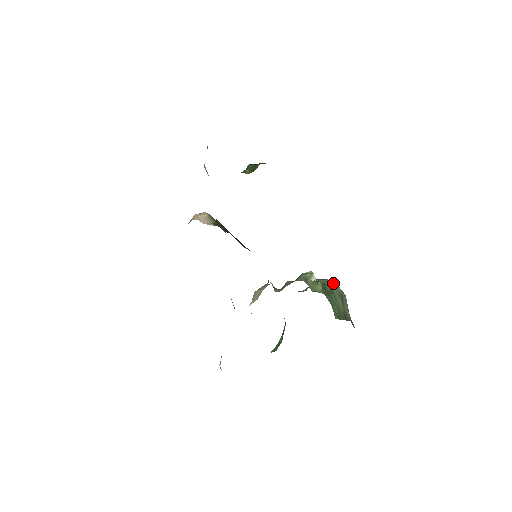
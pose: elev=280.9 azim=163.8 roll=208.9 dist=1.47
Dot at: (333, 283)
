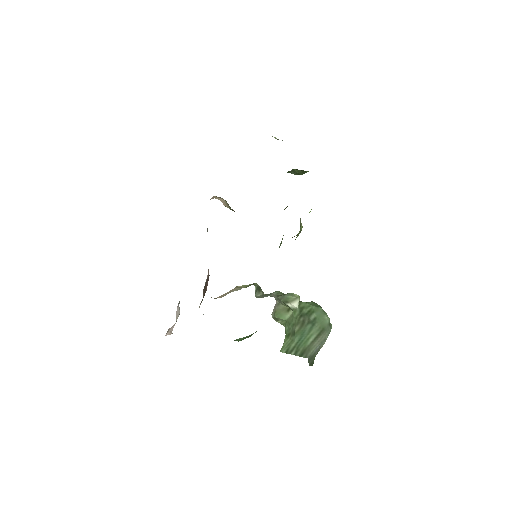
Dot at: (324, 314)
